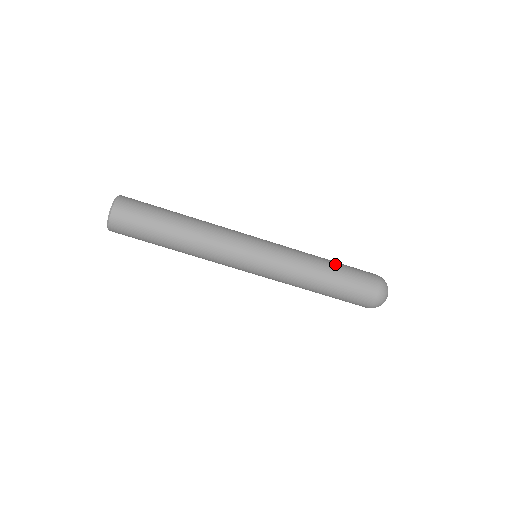
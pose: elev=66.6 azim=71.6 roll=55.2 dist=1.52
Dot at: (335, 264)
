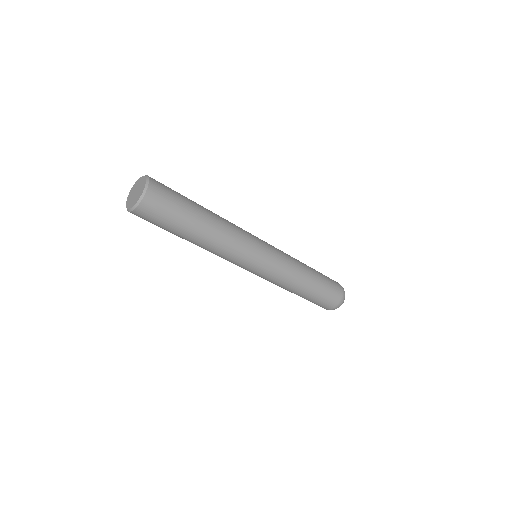
Dot at: (313, 269)
